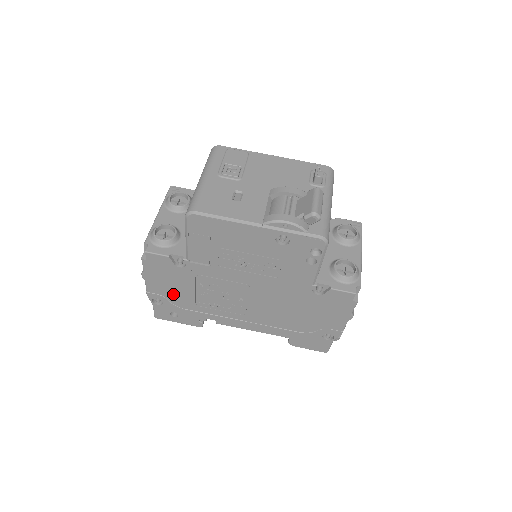
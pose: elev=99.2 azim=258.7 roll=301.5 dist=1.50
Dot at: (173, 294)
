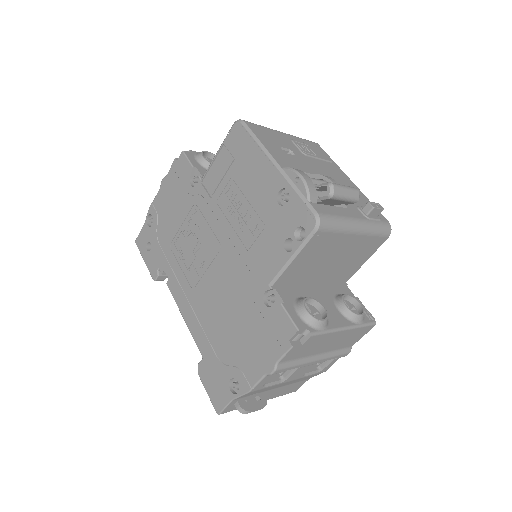
Dot at: (165, 218)
